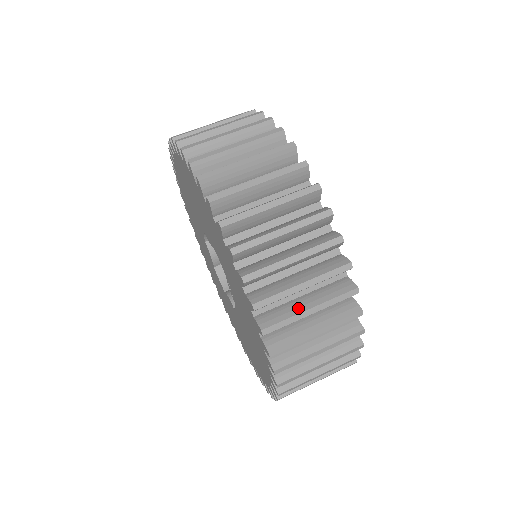
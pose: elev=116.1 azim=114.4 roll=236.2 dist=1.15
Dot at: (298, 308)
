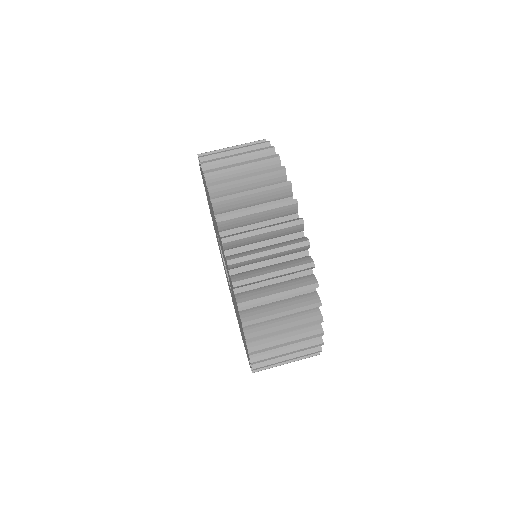
Dot at: (279, 351)
